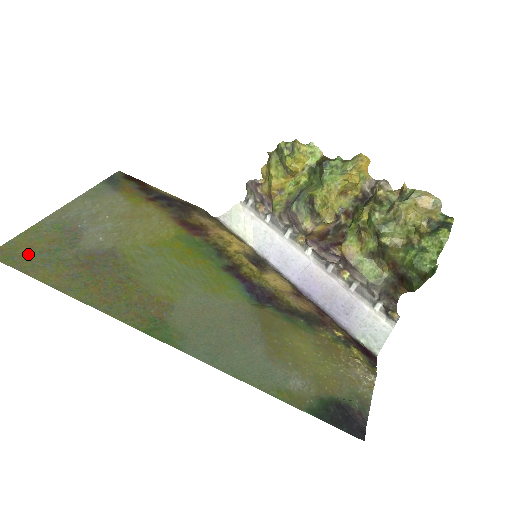
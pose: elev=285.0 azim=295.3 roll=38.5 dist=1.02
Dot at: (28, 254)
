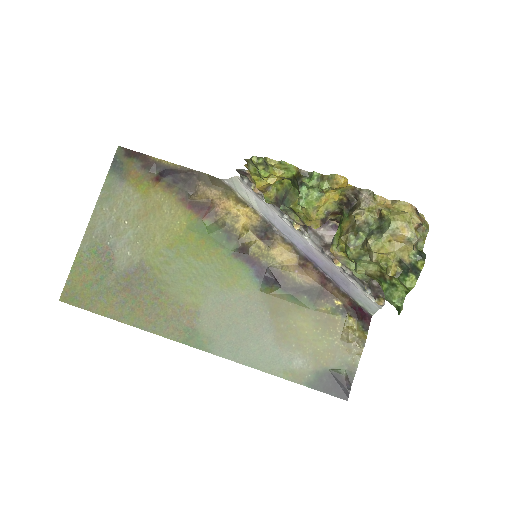
Dot at: (84, 290)
